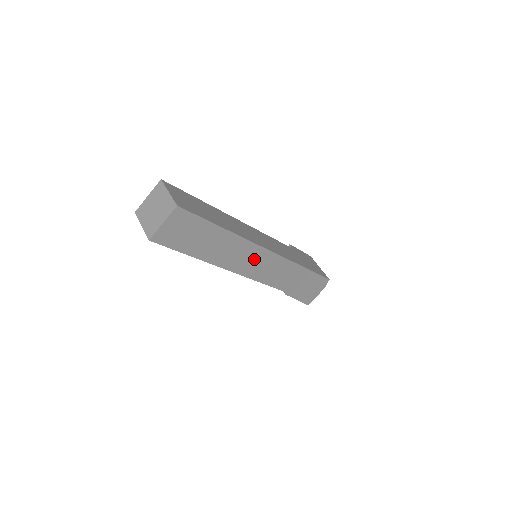
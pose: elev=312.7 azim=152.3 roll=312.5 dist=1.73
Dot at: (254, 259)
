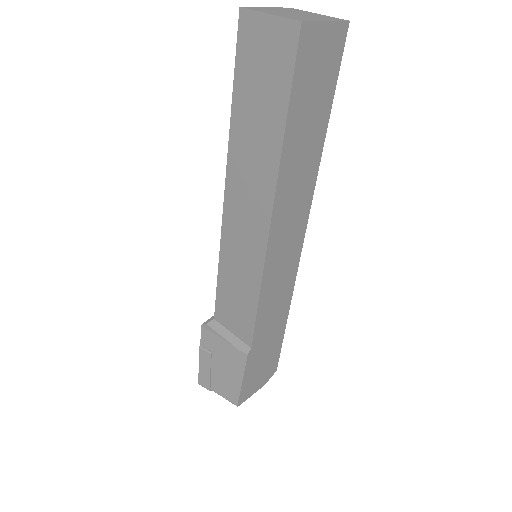
Dot at: (290, 235)
